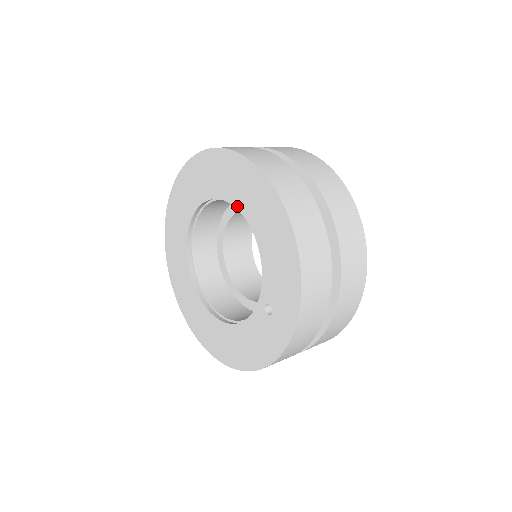
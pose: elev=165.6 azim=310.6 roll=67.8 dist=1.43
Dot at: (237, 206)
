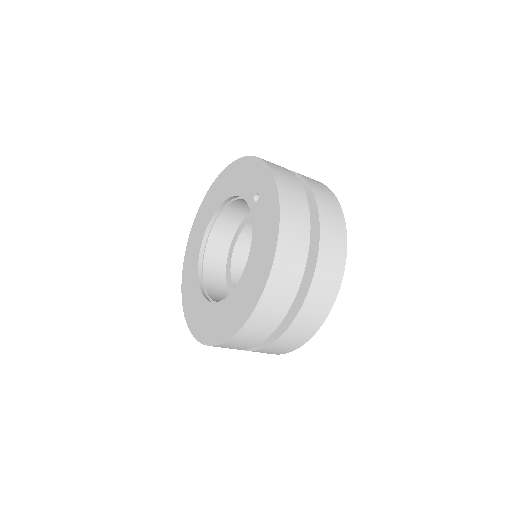
Dot at: (214, 211)
